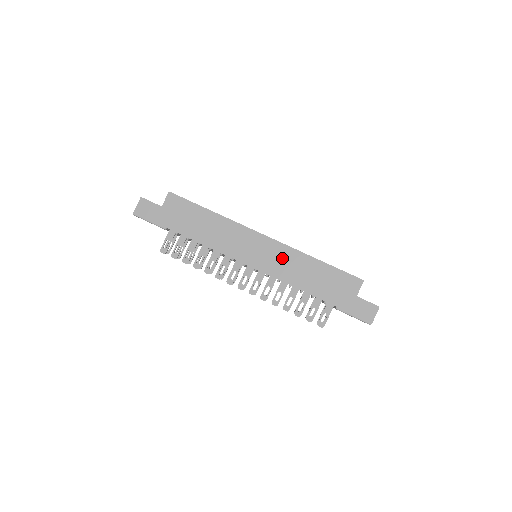
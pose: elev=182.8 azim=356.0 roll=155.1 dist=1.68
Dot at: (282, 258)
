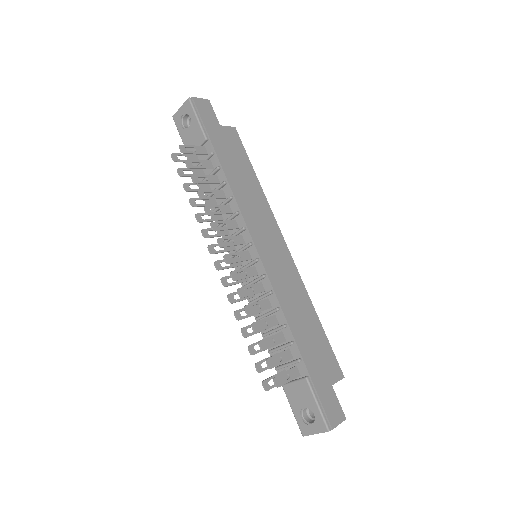
Dot at: (289, 278)
